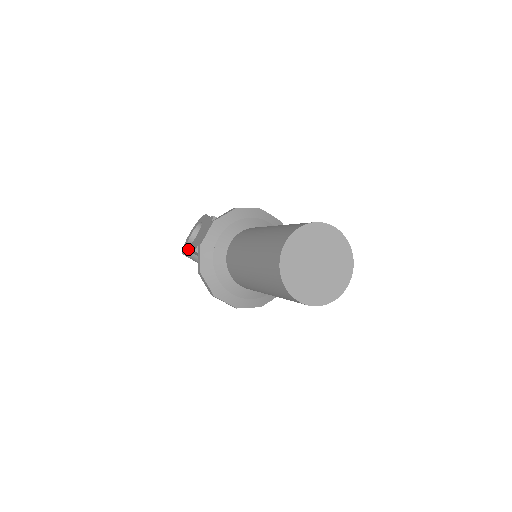
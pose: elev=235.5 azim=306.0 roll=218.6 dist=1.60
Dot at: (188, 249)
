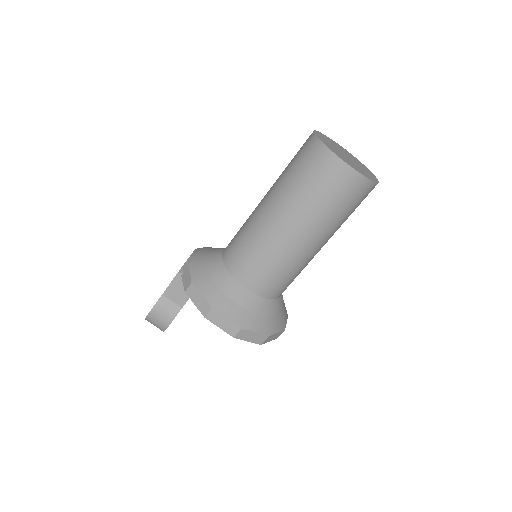
Dot at: (161, 295)
